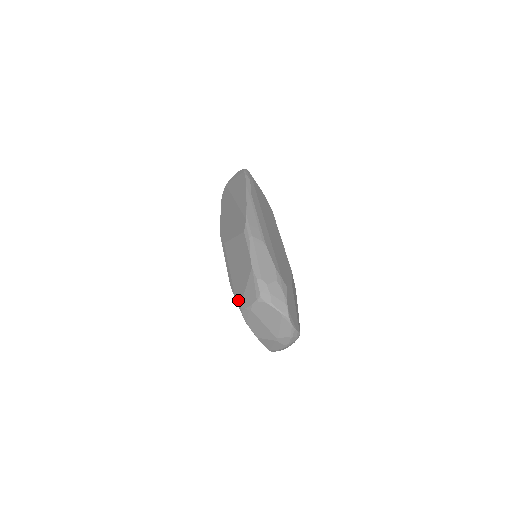
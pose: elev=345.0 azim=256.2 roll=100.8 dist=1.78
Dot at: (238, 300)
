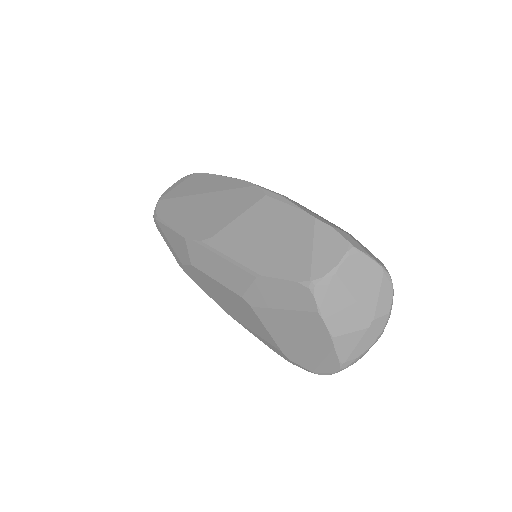
Dot at: (299, 275)
